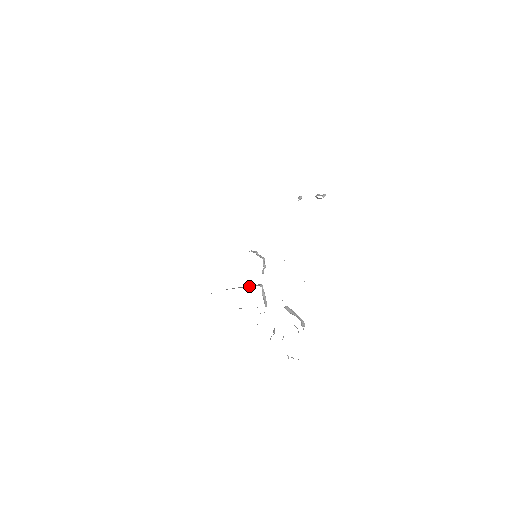
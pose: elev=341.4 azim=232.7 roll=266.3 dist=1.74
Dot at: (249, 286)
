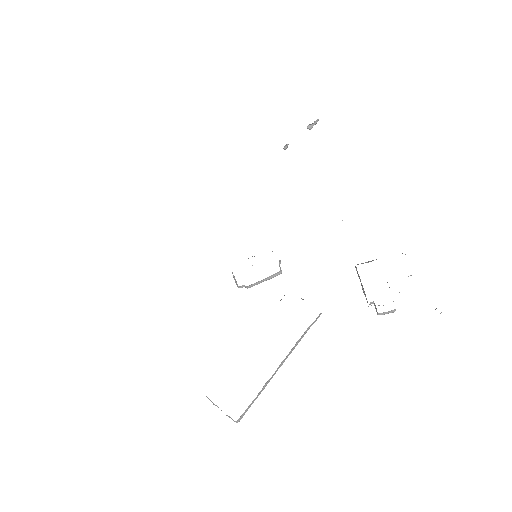
Dot at: occluded
